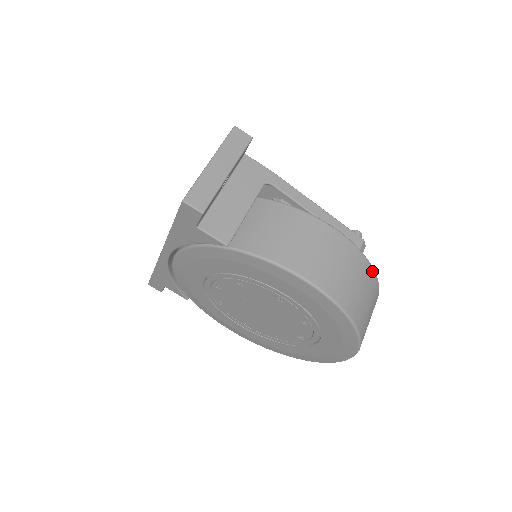
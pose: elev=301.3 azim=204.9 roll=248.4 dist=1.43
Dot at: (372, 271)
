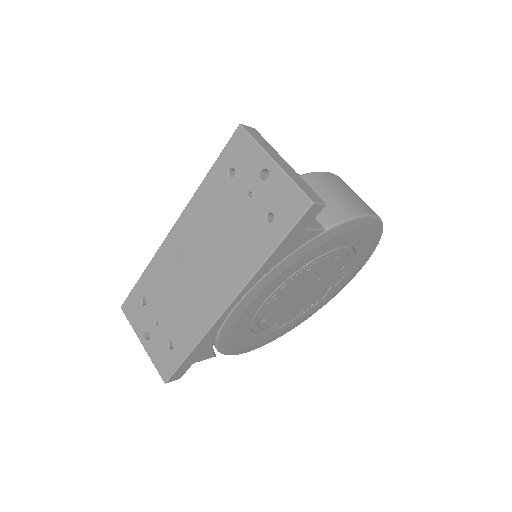
Dot at: occluded
